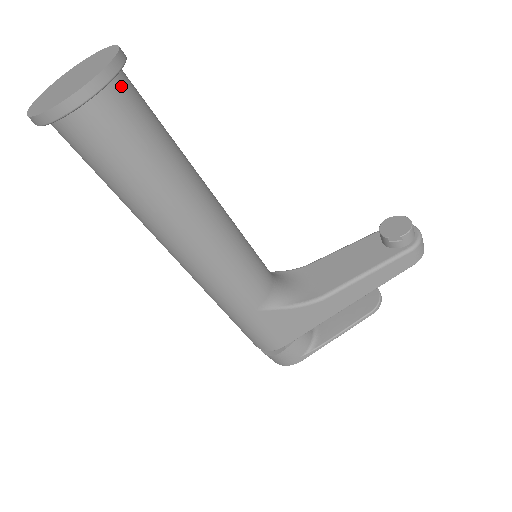
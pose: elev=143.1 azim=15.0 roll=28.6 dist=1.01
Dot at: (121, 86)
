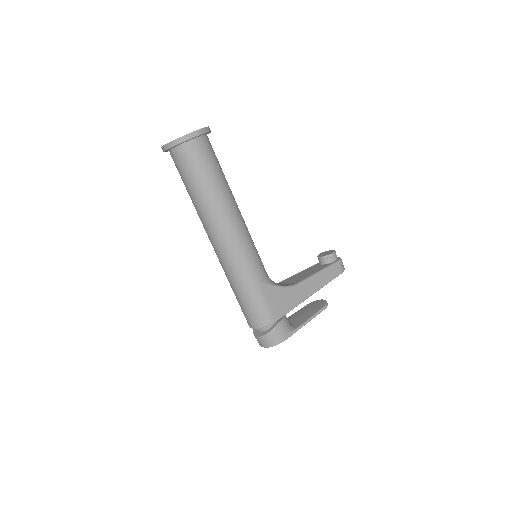
Dot at: occluded
